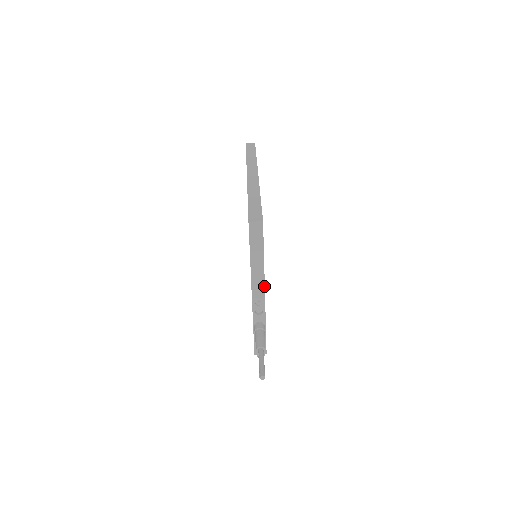
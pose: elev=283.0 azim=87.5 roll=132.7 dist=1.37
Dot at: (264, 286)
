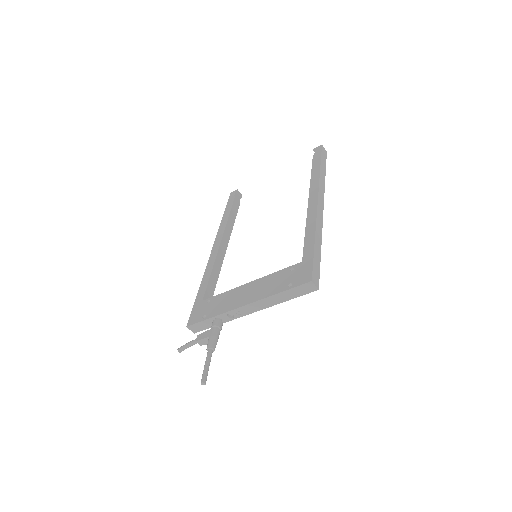
Dot at: (258, 310)
